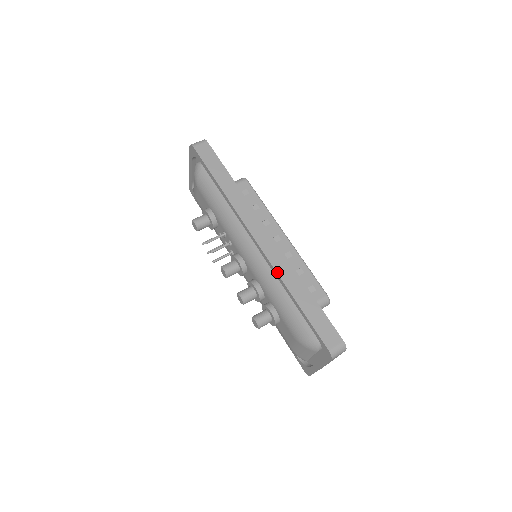
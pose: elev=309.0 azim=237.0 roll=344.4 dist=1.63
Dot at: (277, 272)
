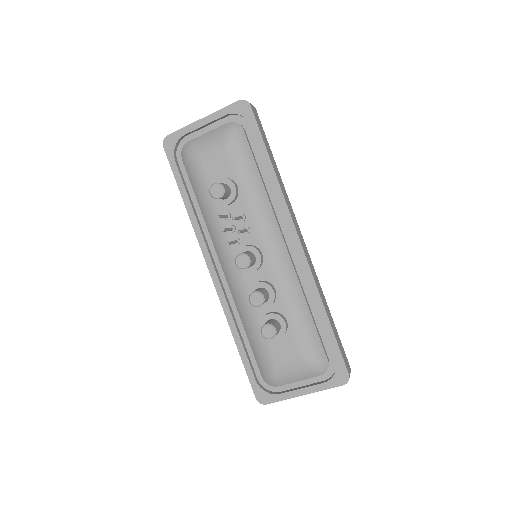
Dot at: (315, 282)
